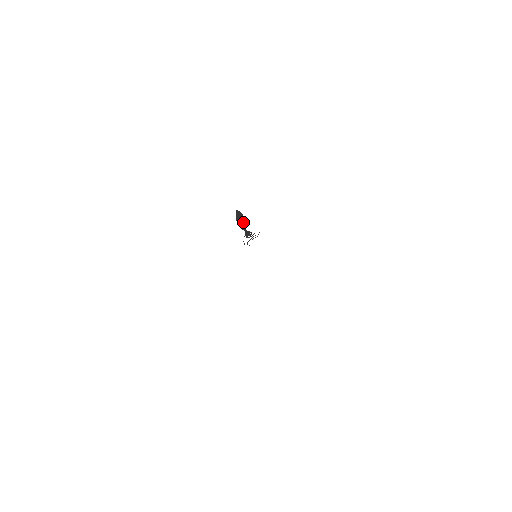
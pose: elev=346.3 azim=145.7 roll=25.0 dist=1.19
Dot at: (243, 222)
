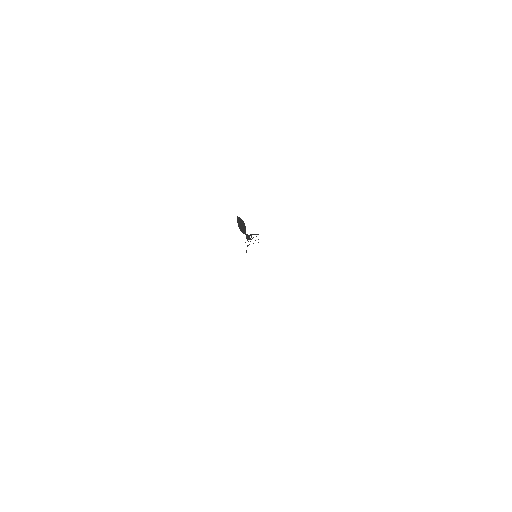
Dot at: (243, 227)
